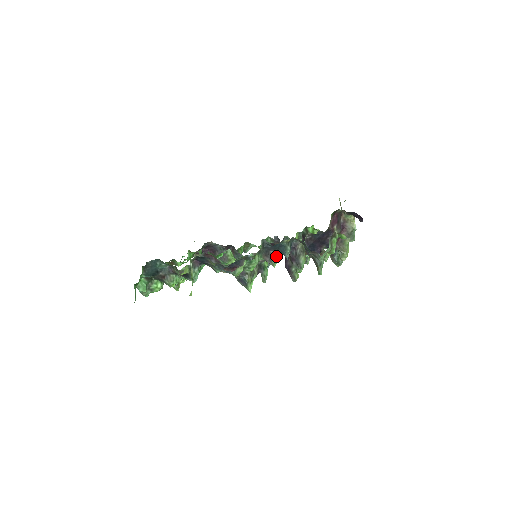
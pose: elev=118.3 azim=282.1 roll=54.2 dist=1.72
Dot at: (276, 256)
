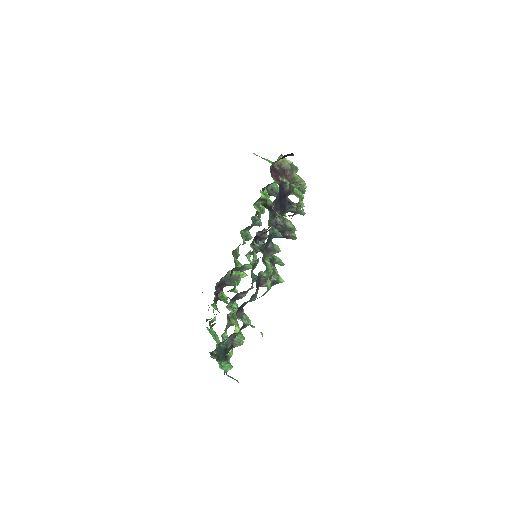
Dot at: (274, 244)
